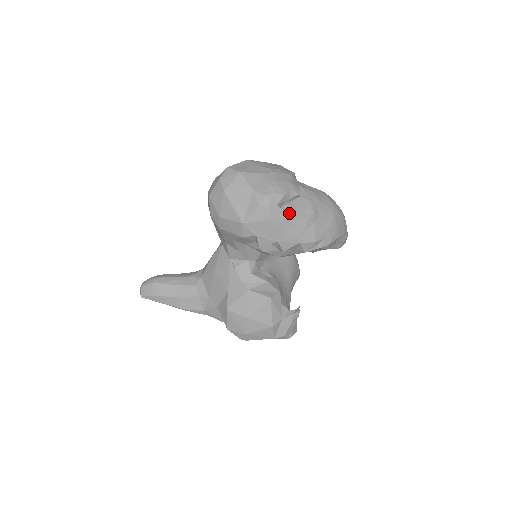
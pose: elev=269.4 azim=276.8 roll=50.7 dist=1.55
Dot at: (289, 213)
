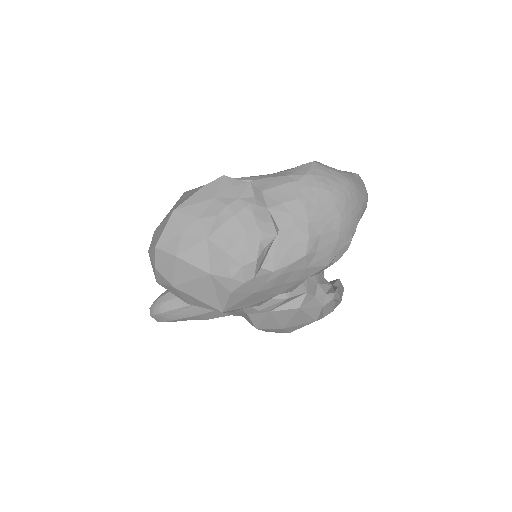
Dot at: (276, 270)
